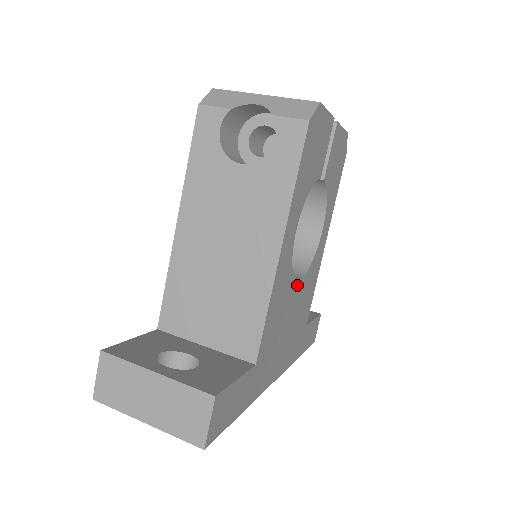
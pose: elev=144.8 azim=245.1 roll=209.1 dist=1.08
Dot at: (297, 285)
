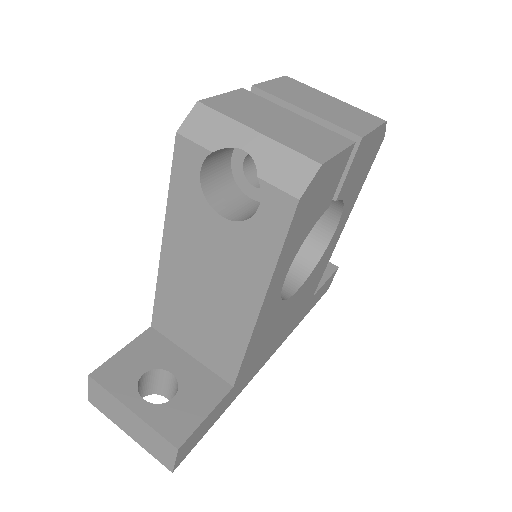
Dot at: (293, 297)
